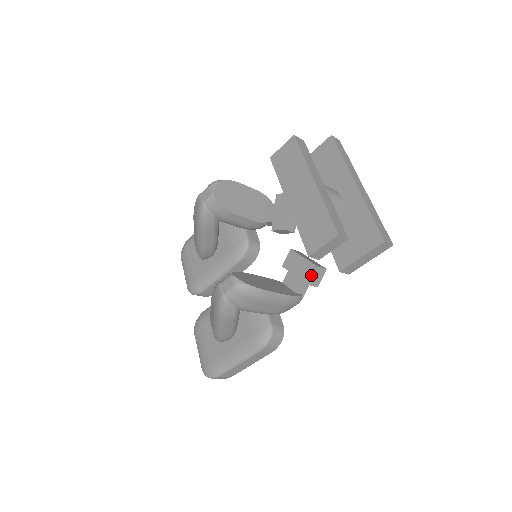
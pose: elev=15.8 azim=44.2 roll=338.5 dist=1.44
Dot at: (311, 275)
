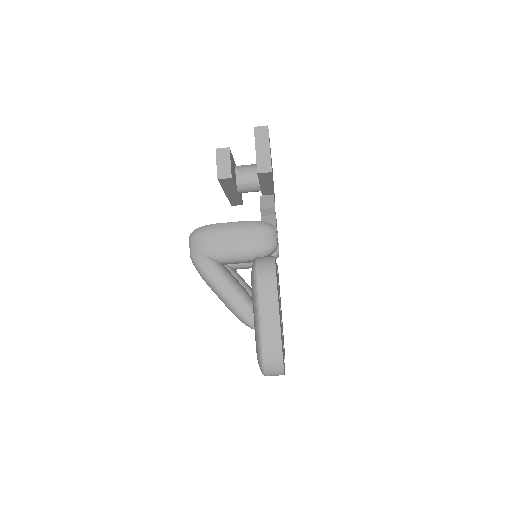
Dot at: (260, 204)
